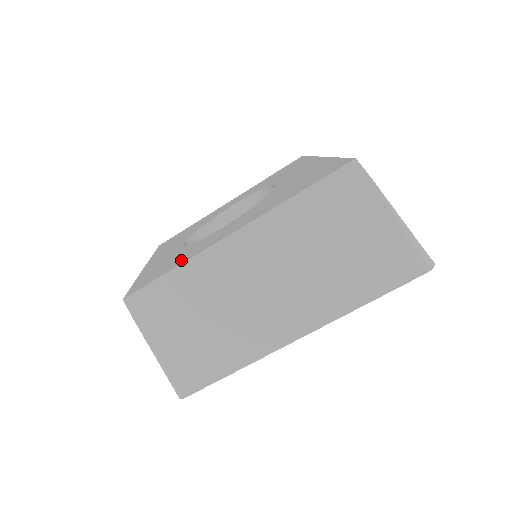
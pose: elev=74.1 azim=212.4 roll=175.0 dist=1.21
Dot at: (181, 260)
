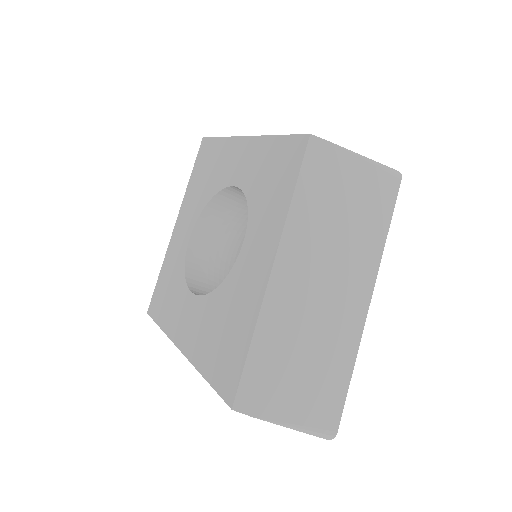
Dot at: (167, 318)
